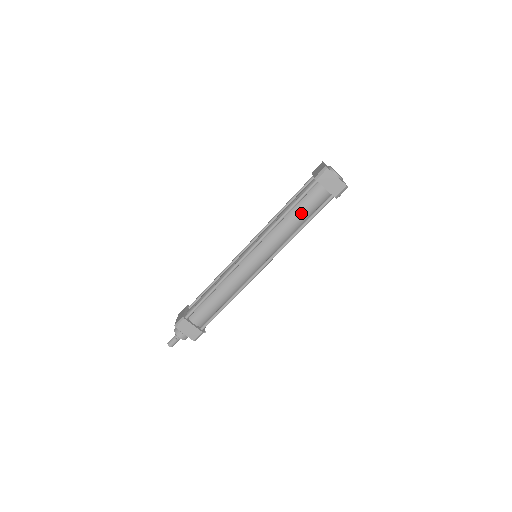
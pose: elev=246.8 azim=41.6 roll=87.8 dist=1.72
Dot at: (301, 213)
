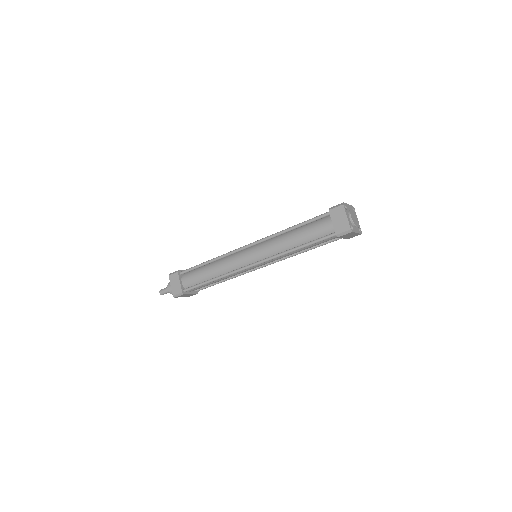
Dot at: (312, 246)
